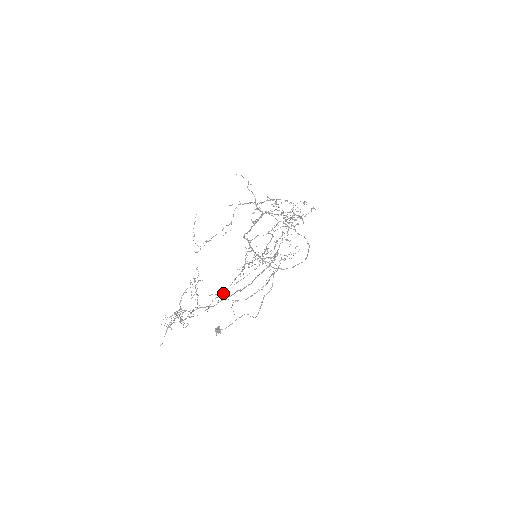
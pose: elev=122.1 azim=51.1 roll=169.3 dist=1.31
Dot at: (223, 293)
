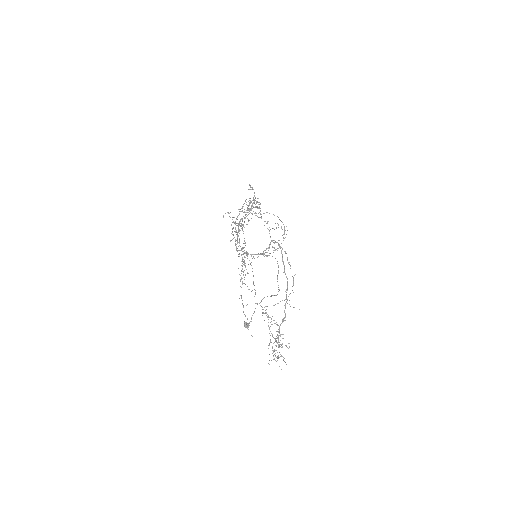
Dot at: occluded
